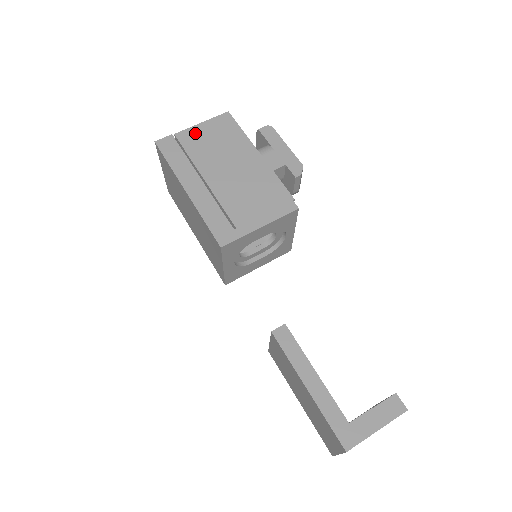
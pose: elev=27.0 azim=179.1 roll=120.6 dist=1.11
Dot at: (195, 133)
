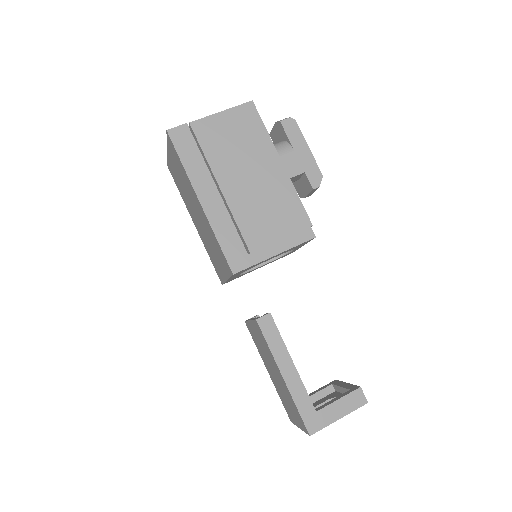
Dot at: (213, 125)
